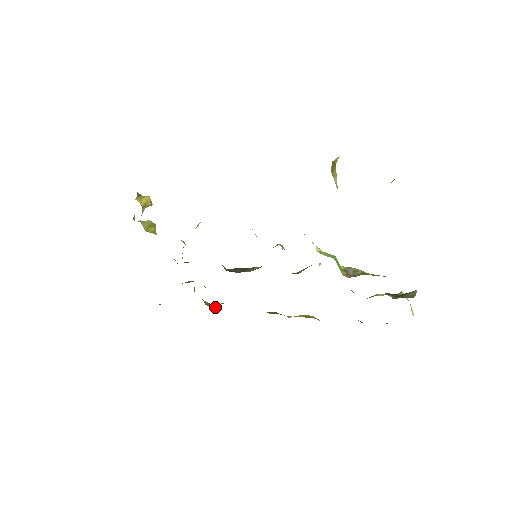
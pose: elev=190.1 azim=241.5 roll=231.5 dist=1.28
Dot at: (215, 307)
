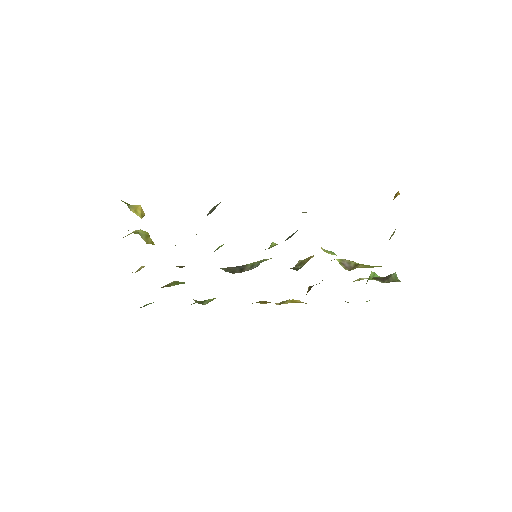
Dot at: occluded
